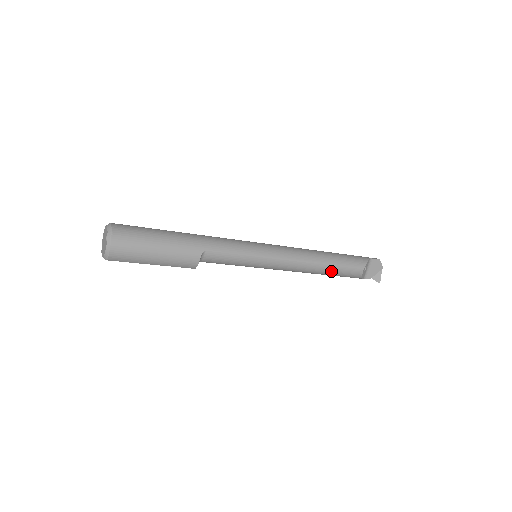
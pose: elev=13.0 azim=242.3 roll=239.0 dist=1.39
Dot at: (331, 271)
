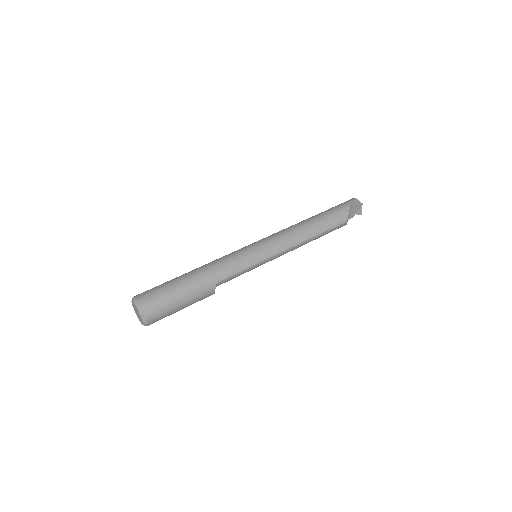
Dot at: (320, 236)
